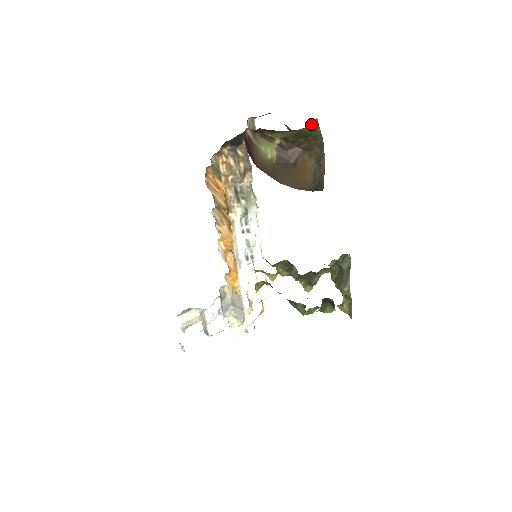
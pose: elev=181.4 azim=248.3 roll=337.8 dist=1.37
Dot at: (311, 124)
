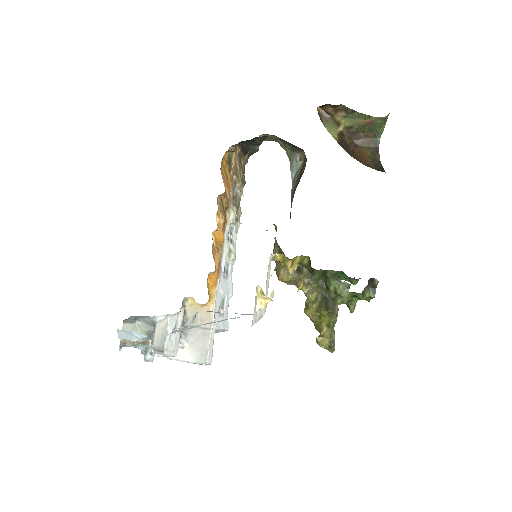
Dot at: (385, 116)
